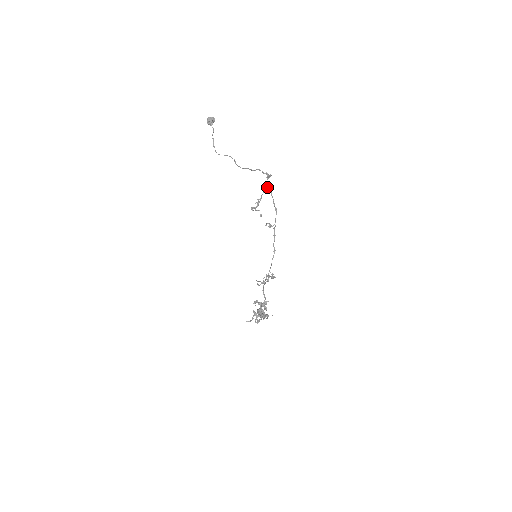
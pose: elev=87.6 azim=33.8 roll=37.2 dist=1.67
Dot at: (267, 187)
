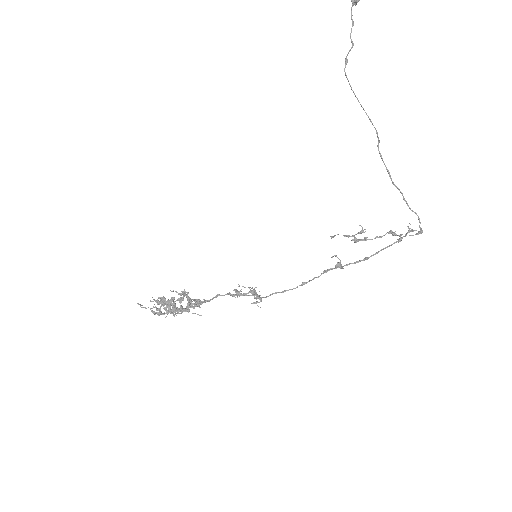
Dot at: (395, 234)
